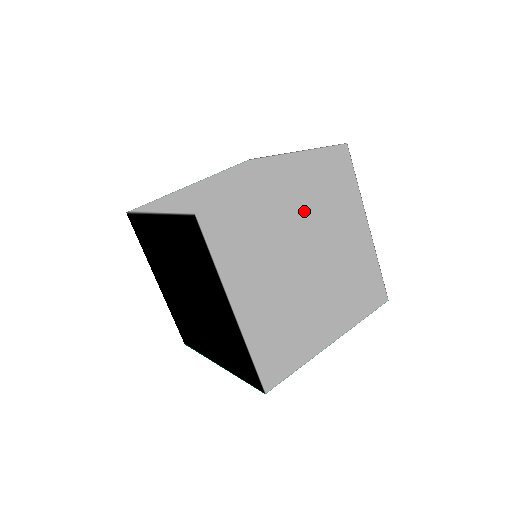
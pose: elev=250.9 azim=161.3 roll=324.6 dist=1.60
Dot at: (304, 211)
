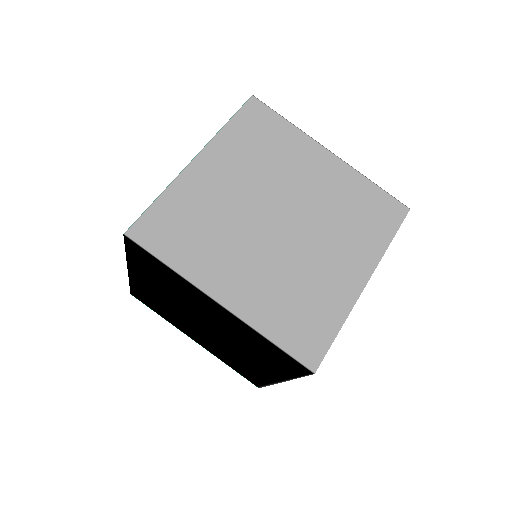
Dot at: occluded
